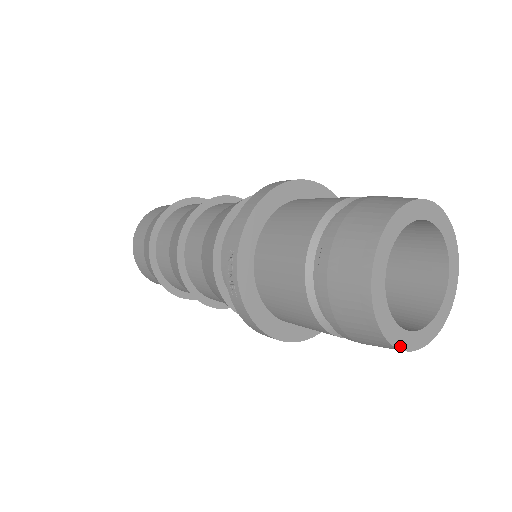
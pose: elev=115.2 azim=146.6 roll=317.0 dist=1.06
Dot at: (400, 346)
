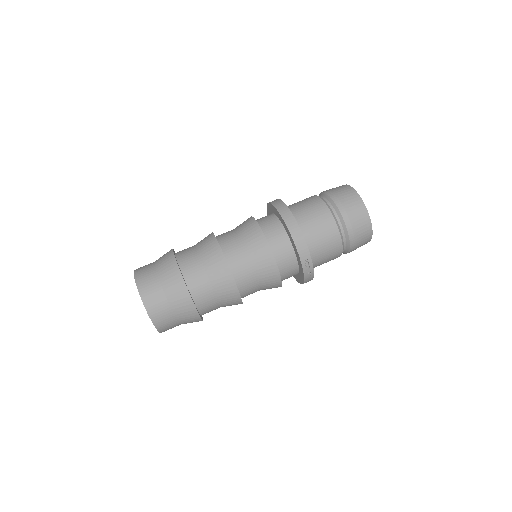
Dot at: occluded
